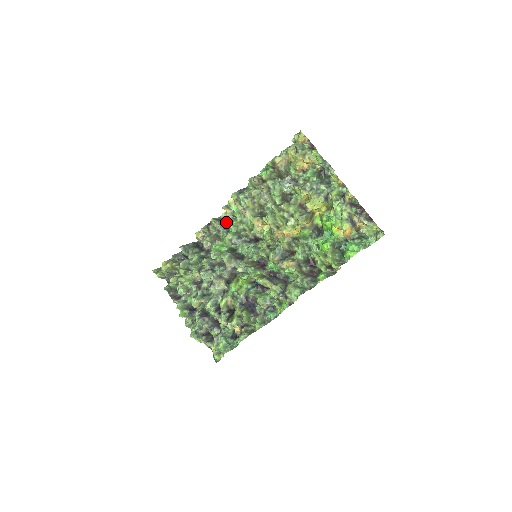
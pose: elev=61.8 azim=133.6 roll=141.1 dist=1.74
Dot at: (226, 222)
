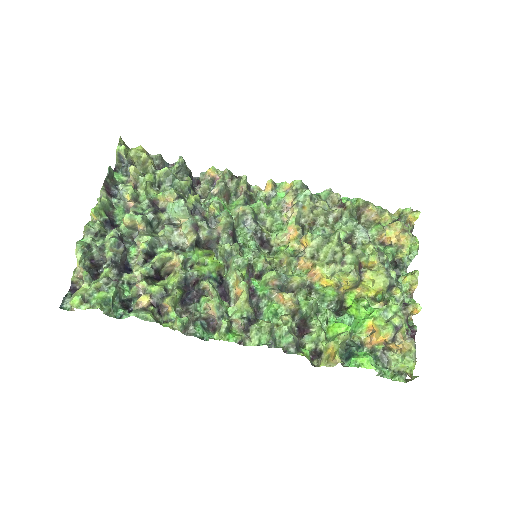
Dot at: (253, 196)
